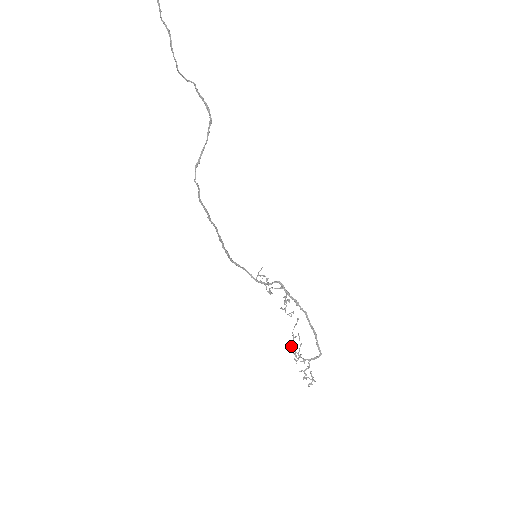
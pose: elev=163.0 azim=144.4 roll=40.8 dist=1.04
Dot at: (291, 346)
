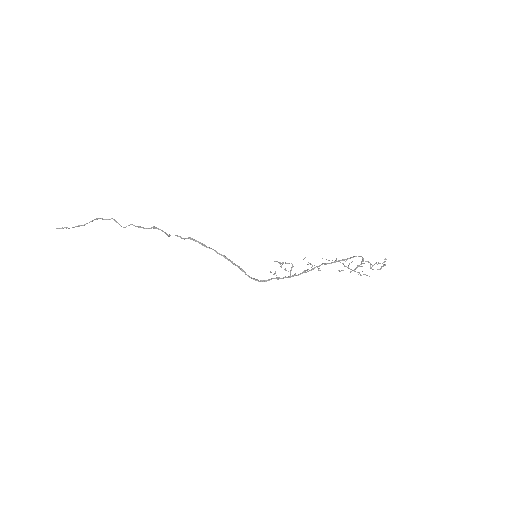
Dot at: (345, 266)
